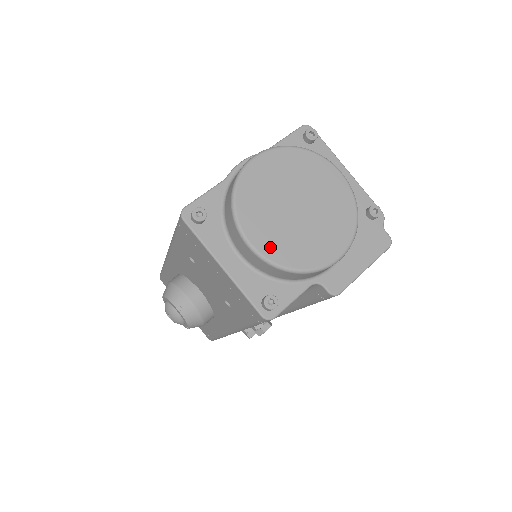
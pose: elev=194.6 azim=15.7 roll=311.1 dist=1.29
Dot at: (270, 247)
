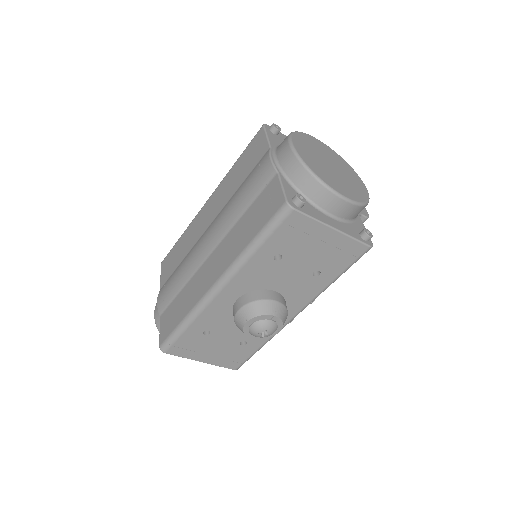
Dot at: (350, 194)
